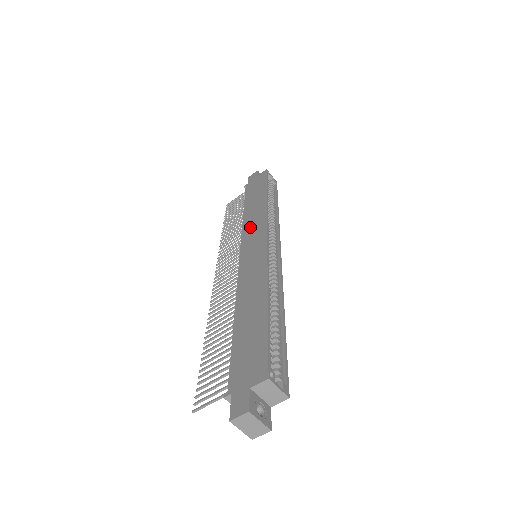
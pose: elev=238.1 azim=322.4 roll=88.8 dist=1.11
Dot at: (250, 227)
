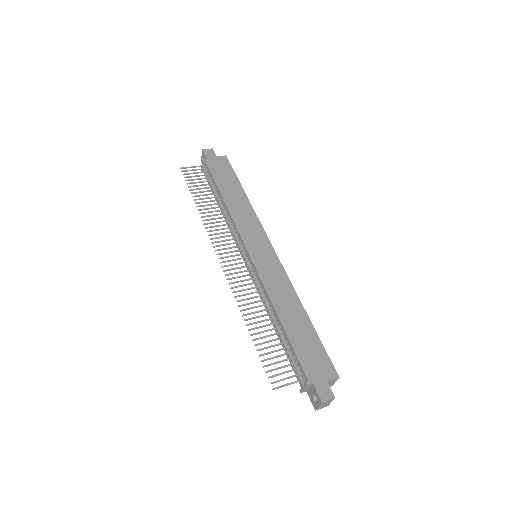
Dot at: (245, 224)
